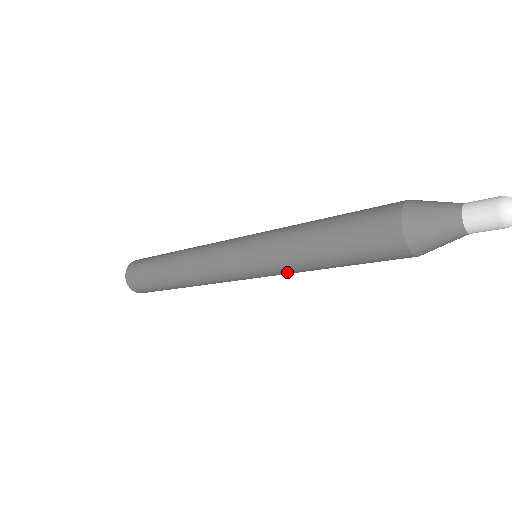
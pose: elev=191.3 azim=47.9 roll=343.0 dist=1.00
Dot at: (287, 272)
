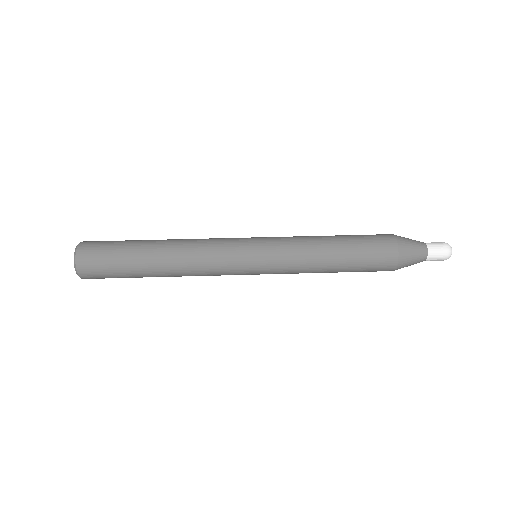
Dot at: (292, 273)
